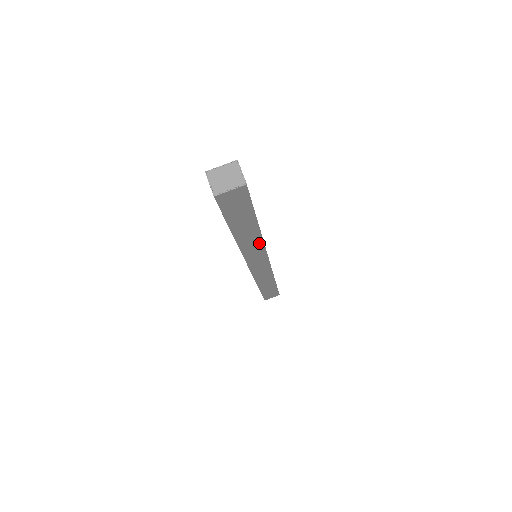
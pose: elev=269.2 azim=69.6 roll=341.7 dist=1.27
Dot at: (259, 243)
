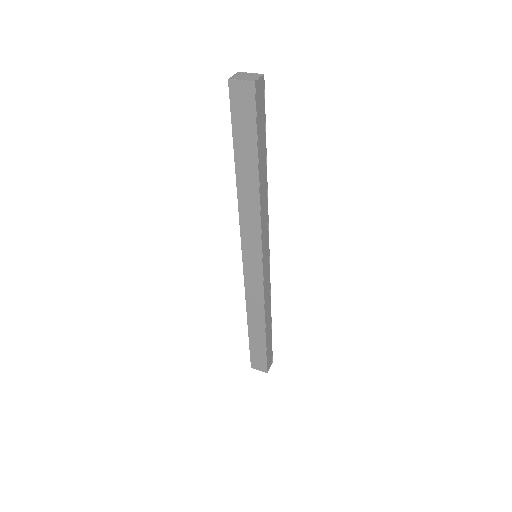
Dot at: (256, 212)
